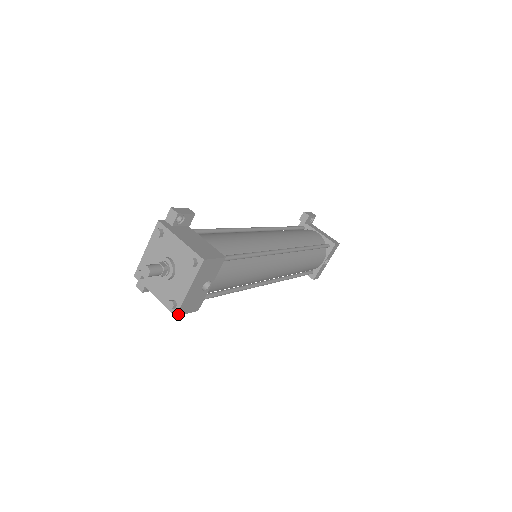
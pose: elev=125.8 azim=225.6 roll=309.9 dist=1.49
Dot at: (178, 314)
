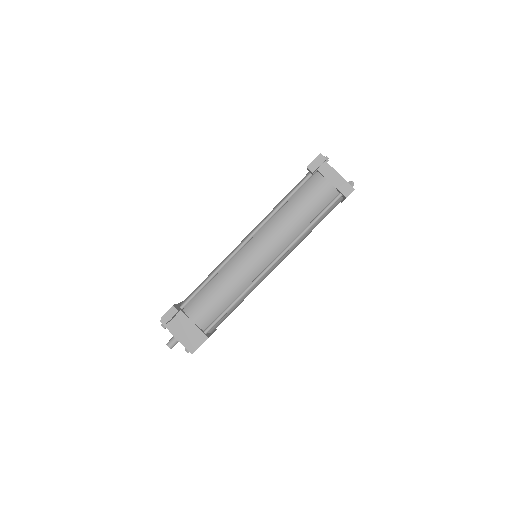
Dot at: occluded
